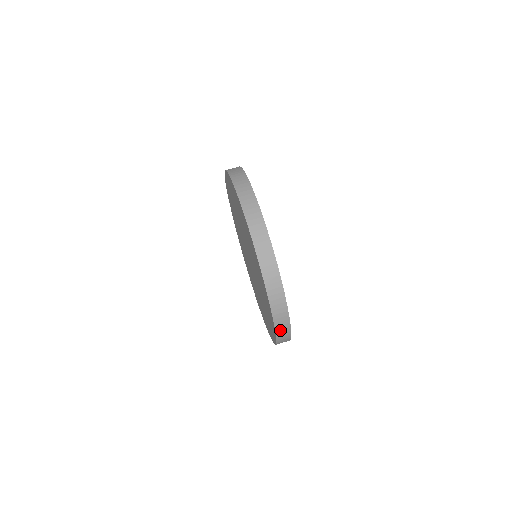
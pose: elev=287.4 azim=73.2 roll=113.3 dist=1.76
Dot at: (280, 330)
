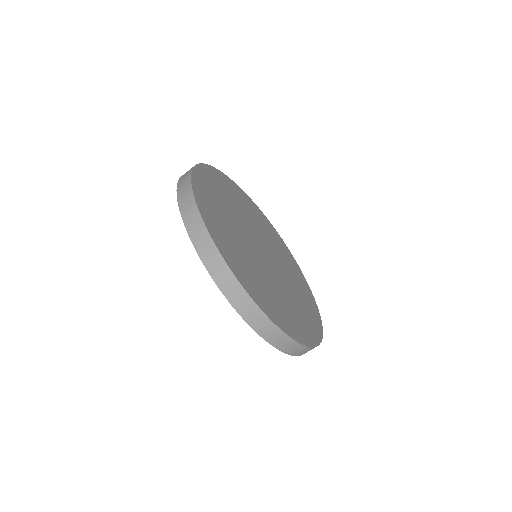
Dot at: occluded
